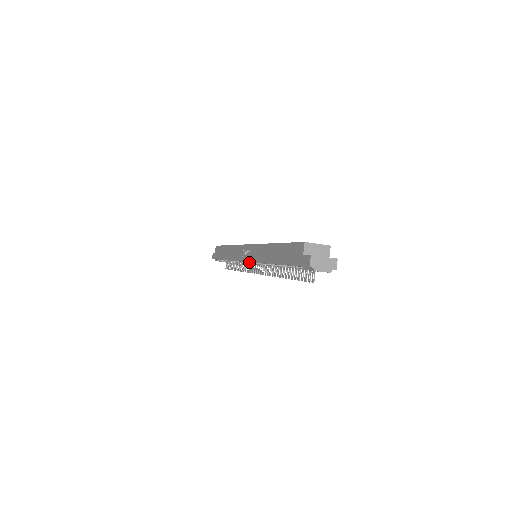
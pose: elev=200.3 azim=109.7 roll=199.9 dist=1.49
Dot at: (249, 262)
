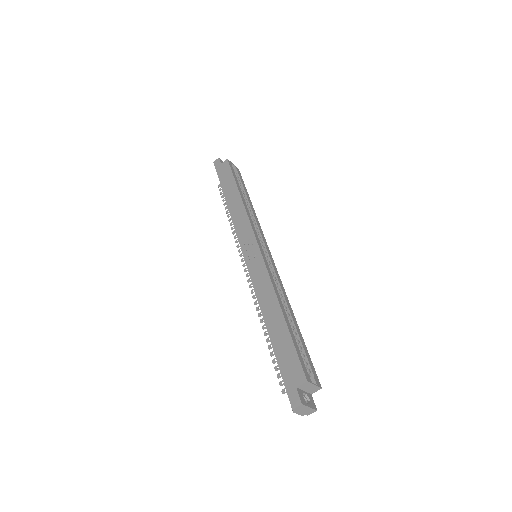
Dot at: occluded
